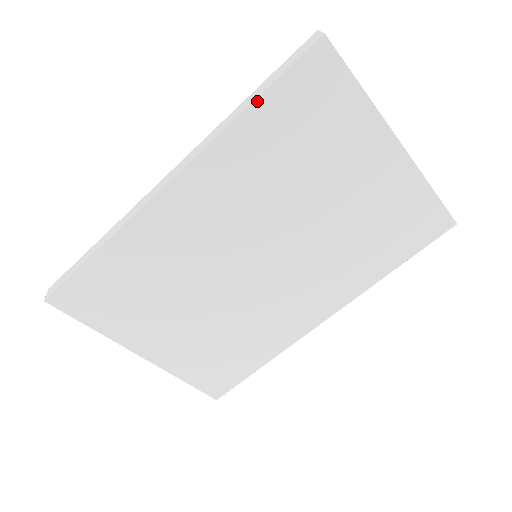
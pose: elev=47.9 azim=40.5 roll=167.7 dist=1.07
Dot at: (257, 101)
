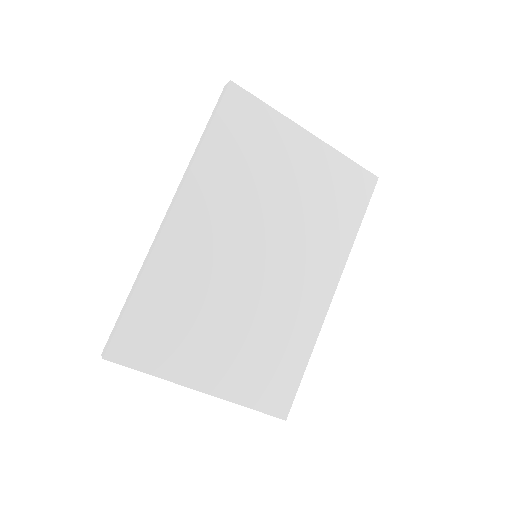
Dot at: (208, 133)
